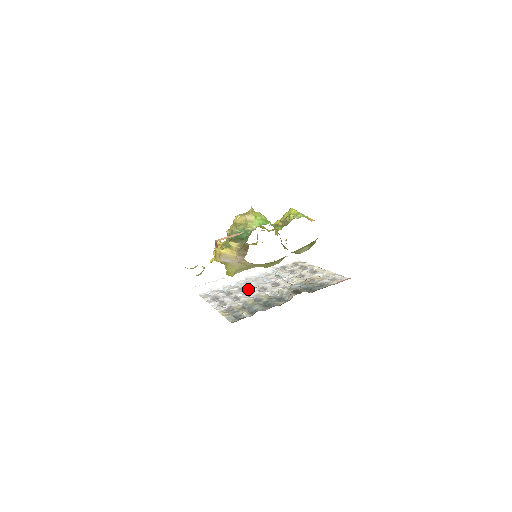
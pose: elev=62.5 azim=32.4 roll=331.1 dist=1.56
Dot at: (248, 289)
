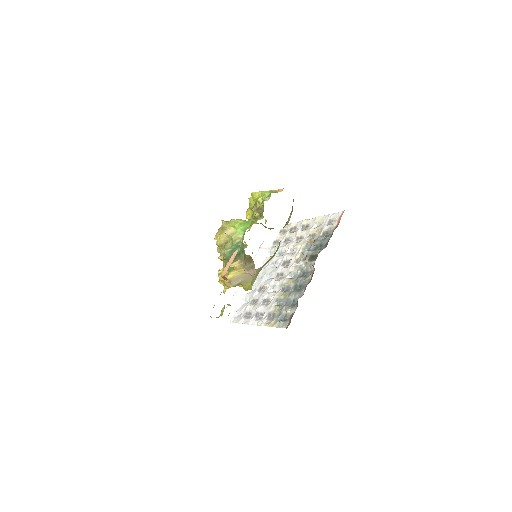
Dot at: (267, 286)
